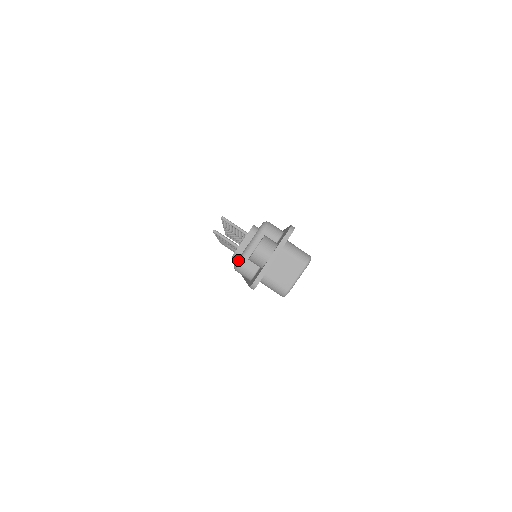
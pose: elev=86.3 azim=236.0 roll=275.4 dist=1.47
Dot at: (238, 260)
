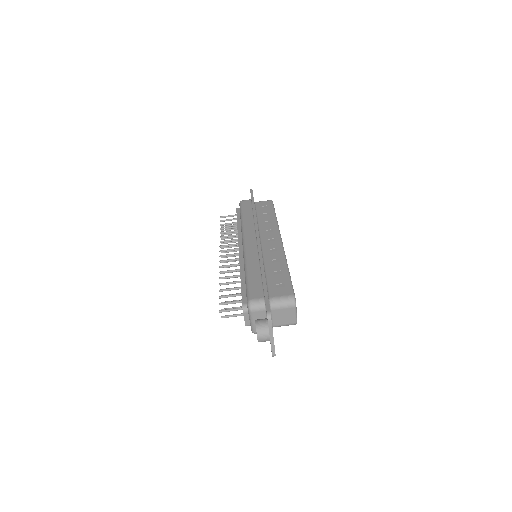
Dot at: (251, 330)
